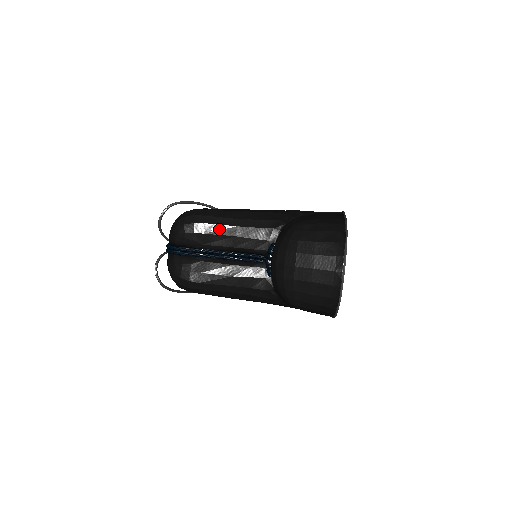
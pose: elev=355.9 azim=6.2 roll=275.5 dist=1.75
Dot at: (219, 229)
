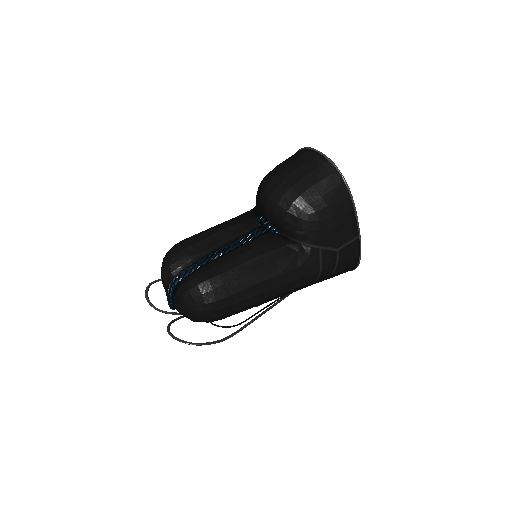
Dot at: (204, 235)
